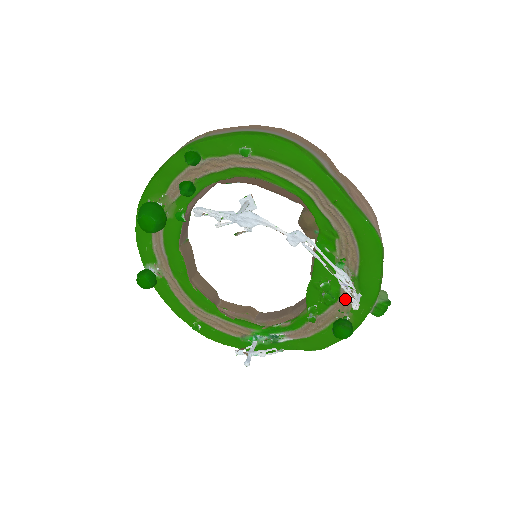
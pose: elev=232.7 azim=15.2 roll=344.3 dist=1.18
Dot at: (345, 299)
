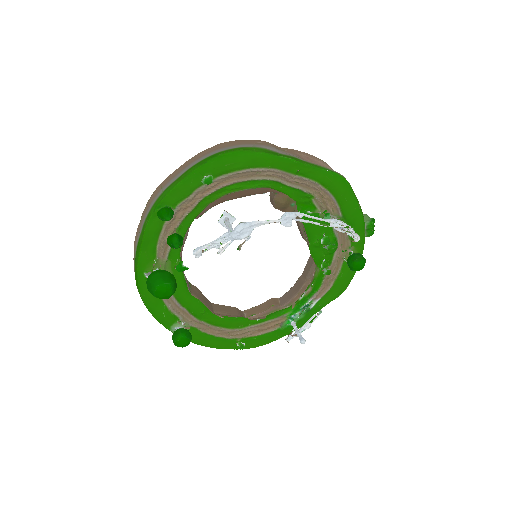
Dot at: (342, 240)
